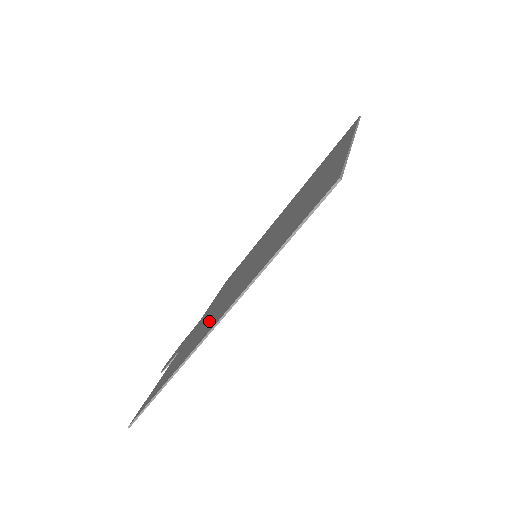
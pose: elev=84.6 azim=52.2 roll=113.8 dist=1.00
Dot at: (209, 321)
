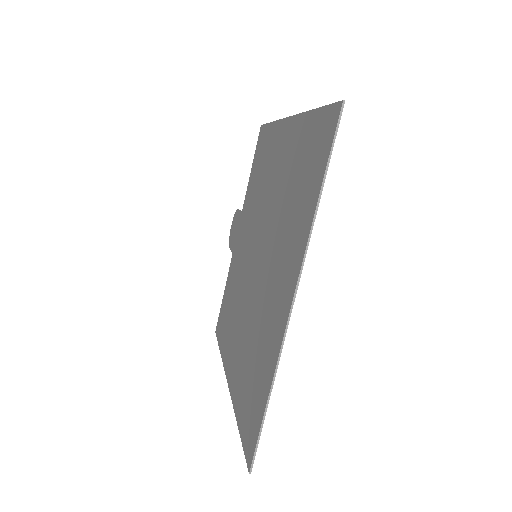
Dot at: (233, 322)
